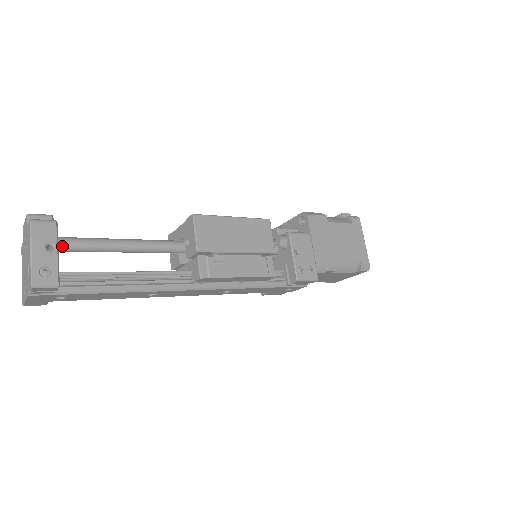
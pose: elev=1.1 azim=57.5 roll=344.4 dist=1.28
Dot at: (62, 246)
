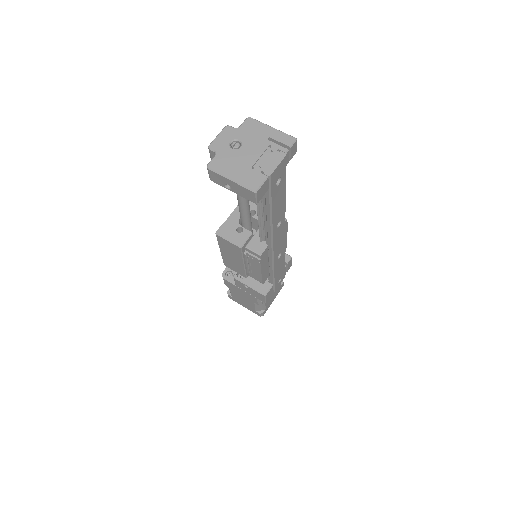
Dot at: occluded
